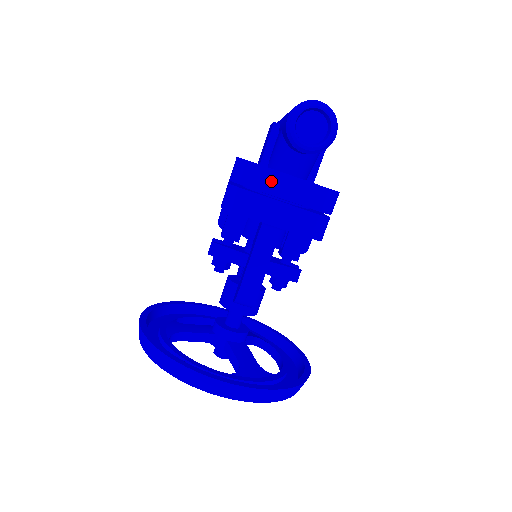
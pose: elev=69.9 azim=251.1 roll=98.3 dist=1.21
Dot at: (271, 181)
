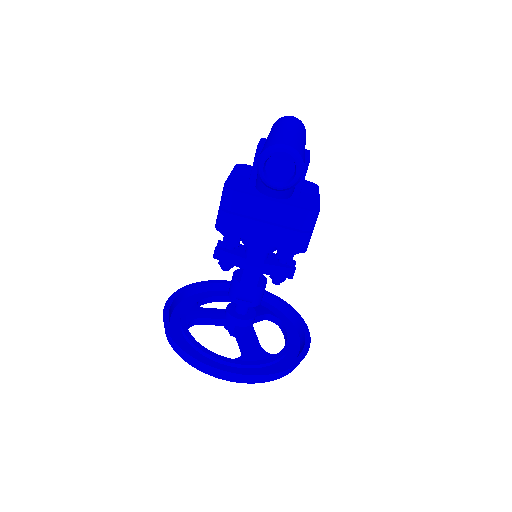
Dot at: (254, 206)
